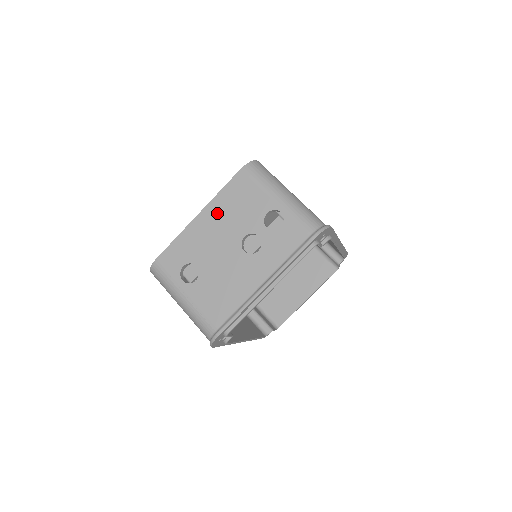
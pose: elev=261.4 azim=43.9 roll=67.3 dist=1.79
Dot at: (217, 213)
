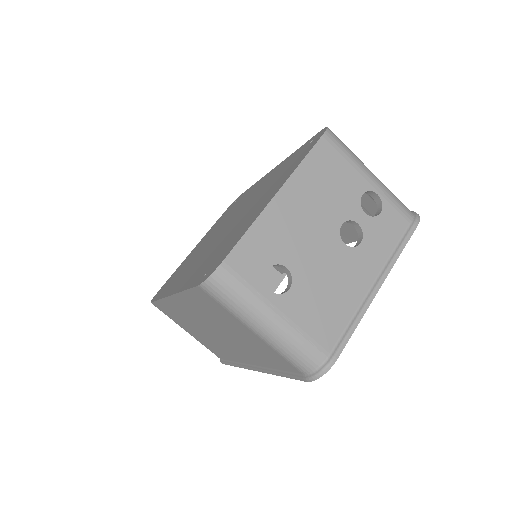
Dot at: (303, 192)
